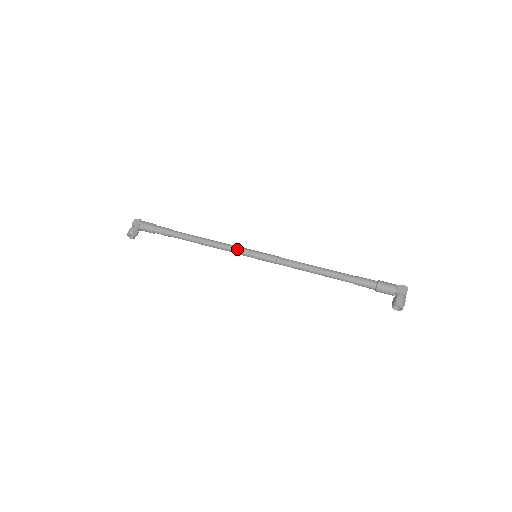
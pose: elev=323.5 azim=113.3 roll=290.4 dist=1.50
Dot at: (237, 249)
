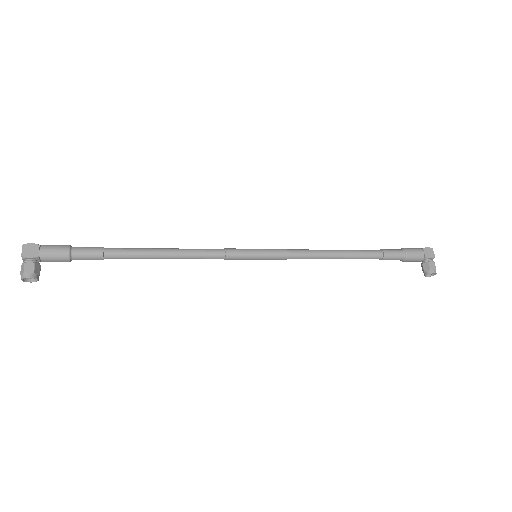
Dot at: (229, 254)
